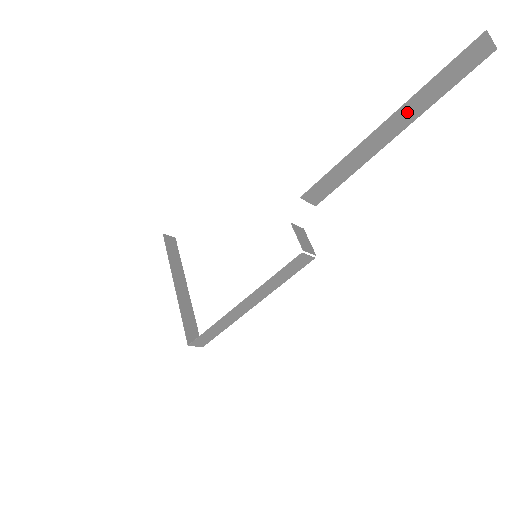
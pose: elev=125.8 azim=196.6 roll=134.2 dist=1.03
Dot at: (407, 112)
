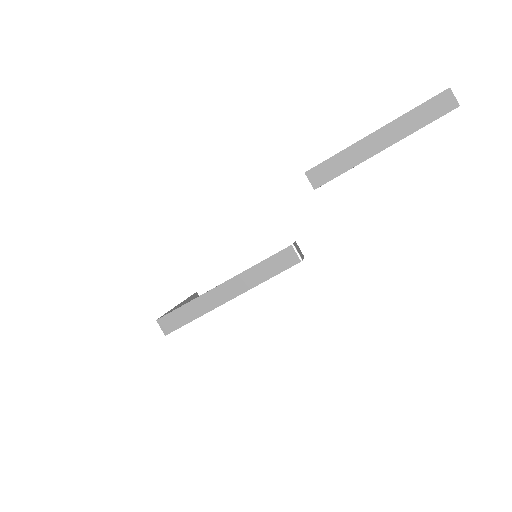
Dot at: (394, 130)
